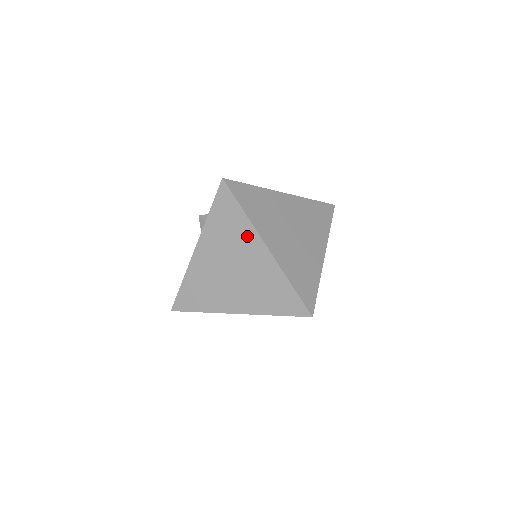
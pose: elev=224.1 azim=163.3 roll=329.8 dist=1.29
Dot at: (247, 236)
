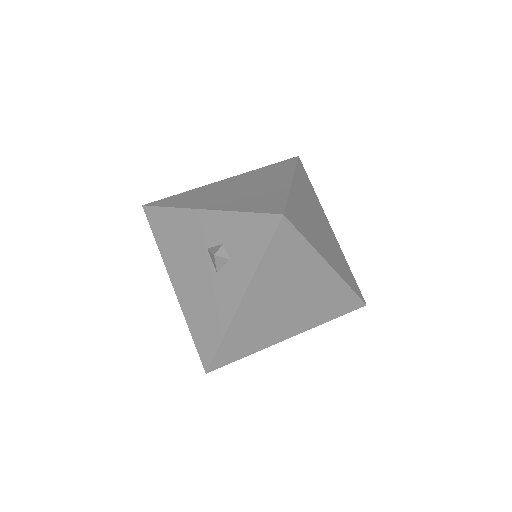
Dot at: (310, 265)
